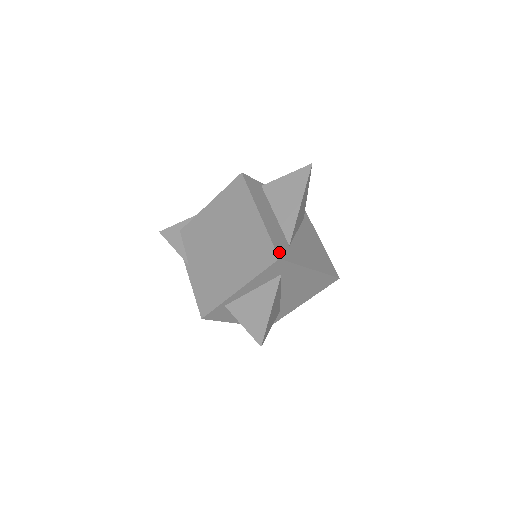
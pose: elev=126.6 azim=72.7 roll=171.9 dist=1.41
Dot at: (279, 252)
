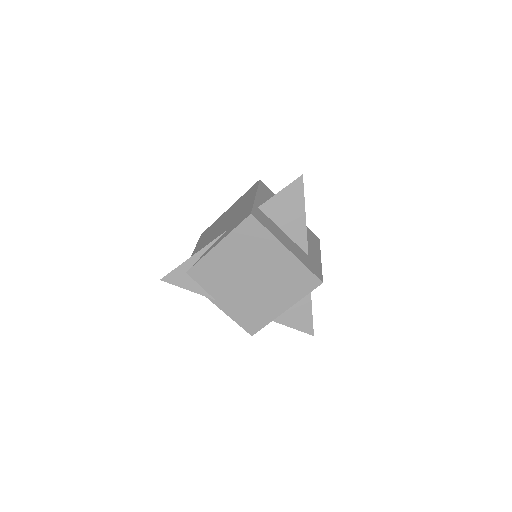
Dot at: (317, 275)
